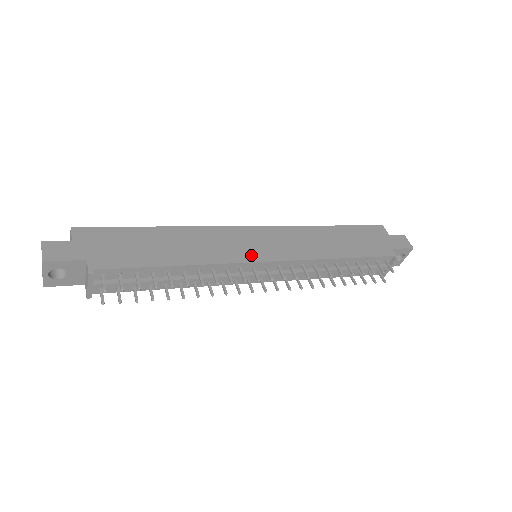
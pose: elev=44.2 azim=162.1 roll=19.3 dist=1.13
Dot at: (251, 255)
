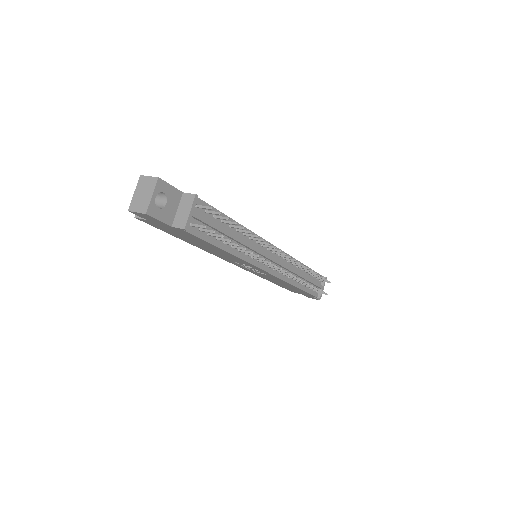
Dot at: occluded
